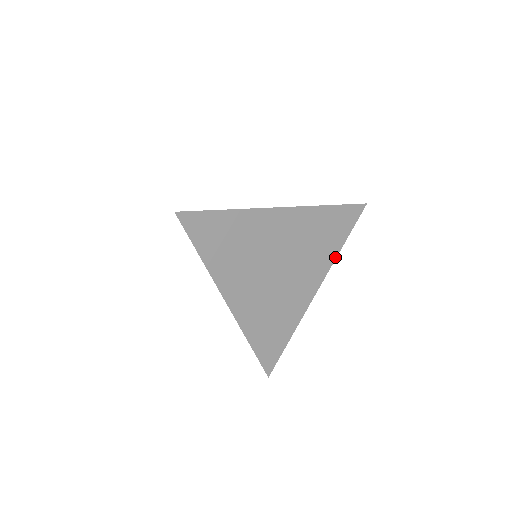
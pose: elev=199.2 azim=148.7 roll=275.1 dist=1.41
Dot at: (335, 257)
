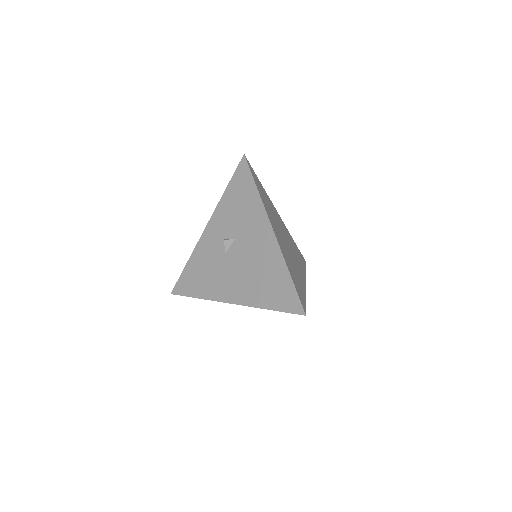
Dot at: occluded
